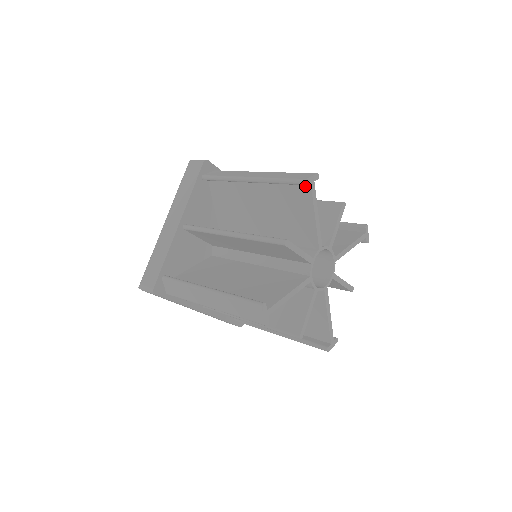
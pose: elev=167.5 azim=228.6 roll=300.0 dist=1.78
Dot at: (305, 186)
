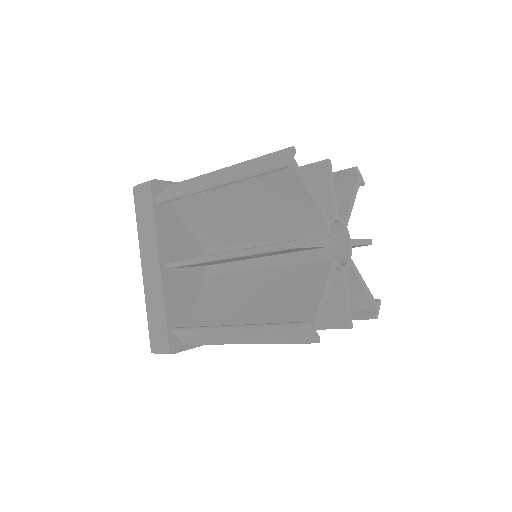
Dot at: (352, 179)
